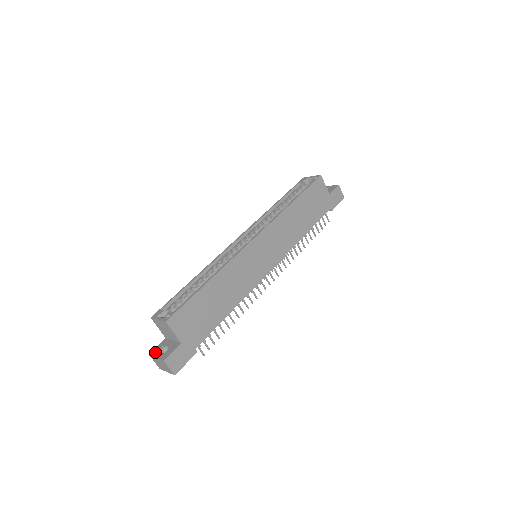
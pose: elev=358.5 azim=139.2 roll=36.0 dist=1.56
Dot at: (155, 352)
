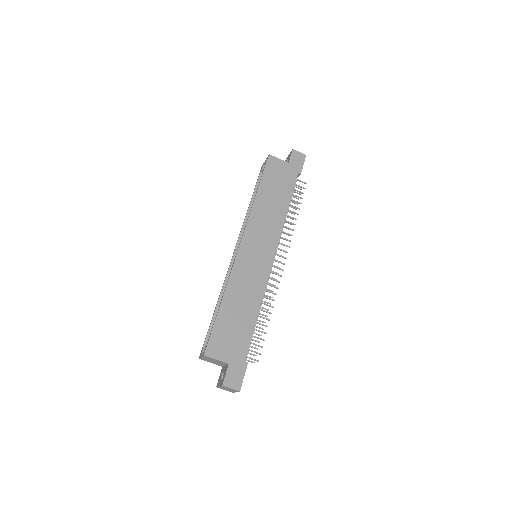
Dot at: (218, 383)
